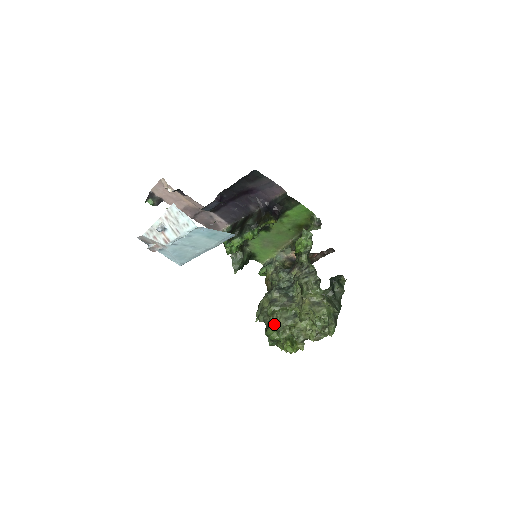
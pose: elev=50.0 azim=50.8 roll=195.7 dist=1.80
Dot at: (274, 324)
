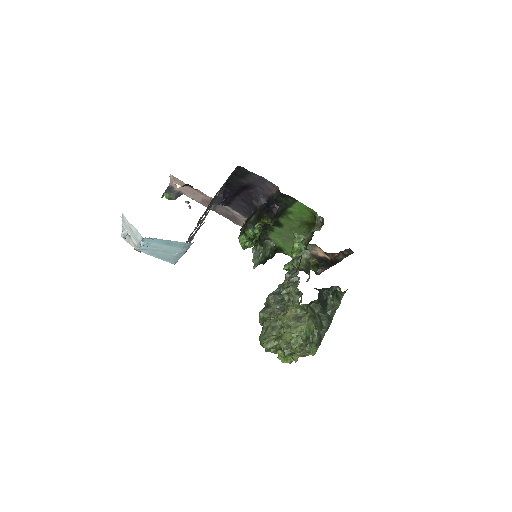
Dot at: (264, 331)
